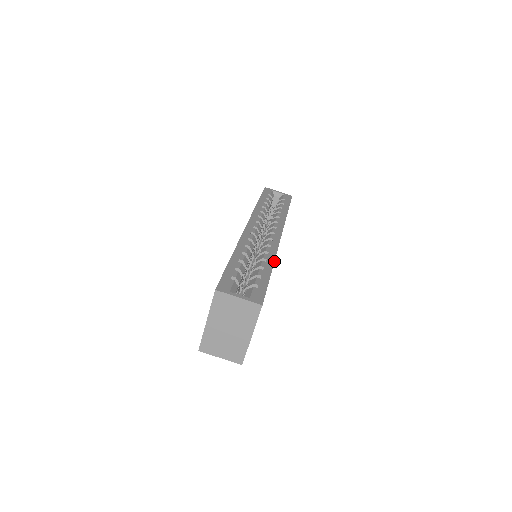
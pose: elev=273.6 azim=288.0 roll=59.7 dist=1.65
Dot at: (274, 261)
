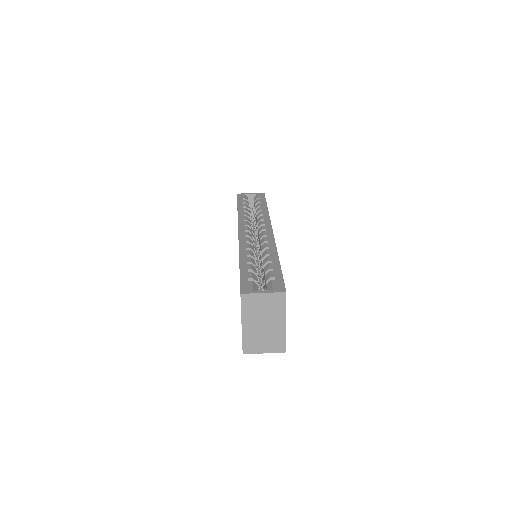
Dot at: (277, 253)
